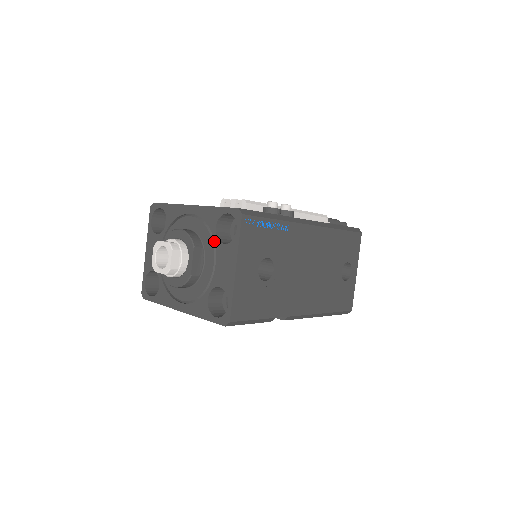
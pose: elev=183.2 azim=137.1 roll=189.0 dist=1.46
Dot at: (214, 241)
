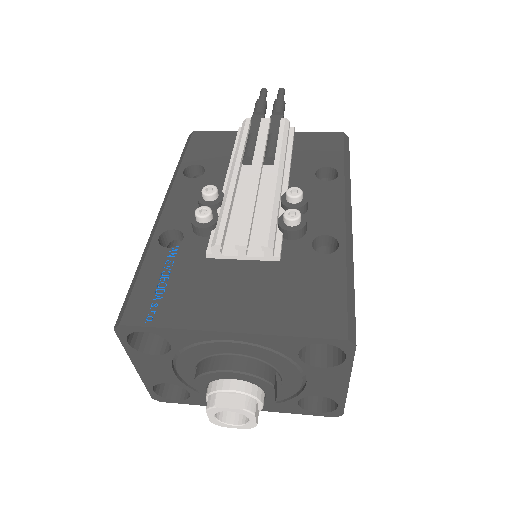
Dot at: (298, 365)
